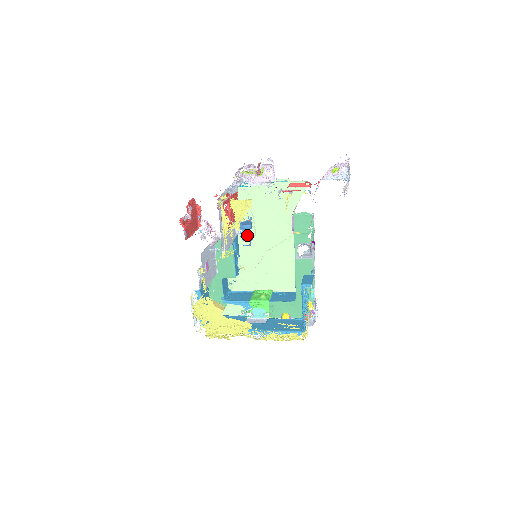
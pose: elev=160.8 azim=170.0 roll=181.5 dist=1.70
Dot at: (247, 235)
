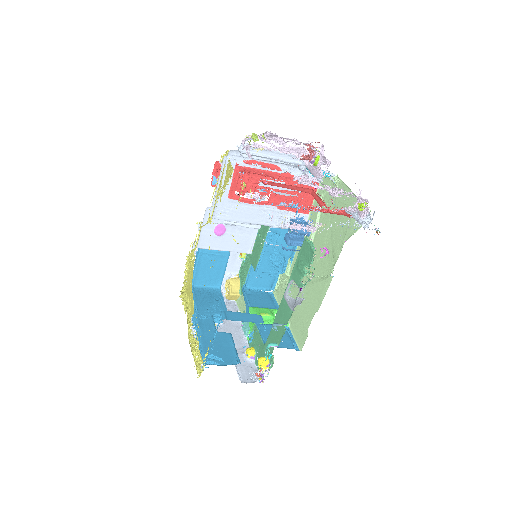
Dot at: (291, 236)
